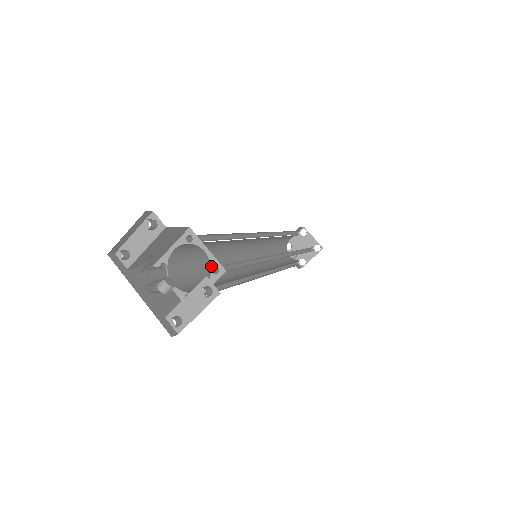
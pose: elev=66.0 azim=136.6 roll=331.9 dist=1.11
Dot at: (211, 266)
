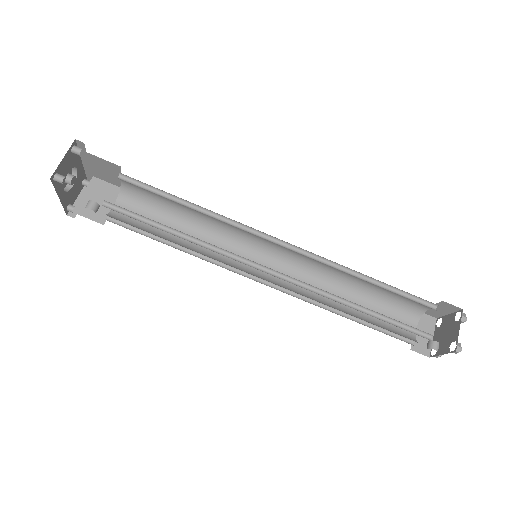
Dot at: (118, 178)
